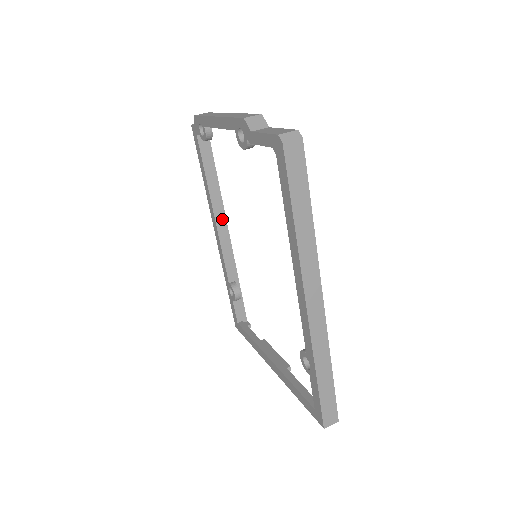
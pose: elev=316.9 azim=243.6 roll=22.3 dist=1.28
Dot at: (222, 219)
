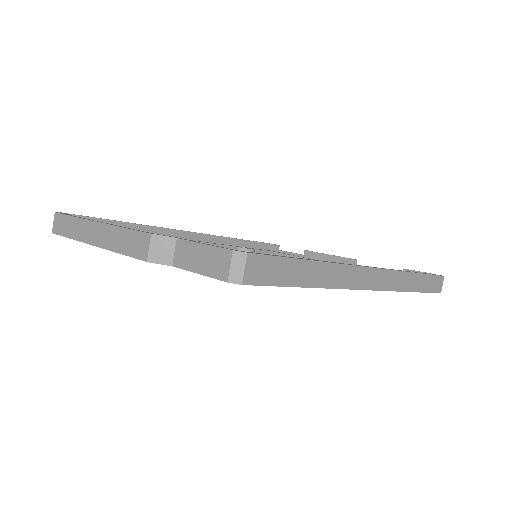
Dot at: (173, 234)
